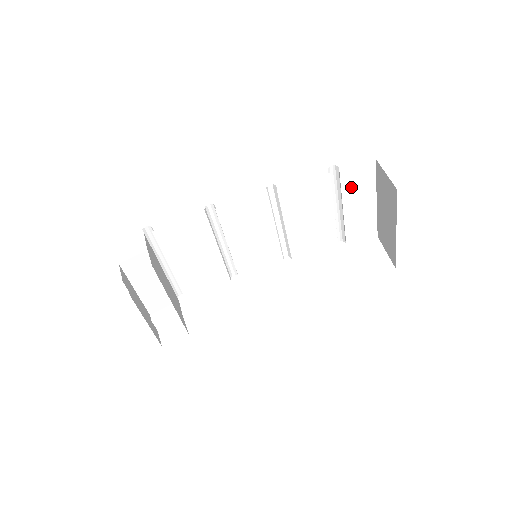
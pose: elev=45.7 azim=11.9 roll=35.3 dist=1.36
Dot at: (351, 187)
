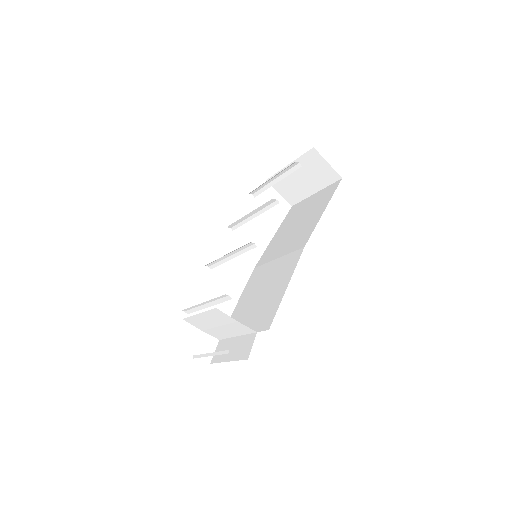
Dot at: occluded
